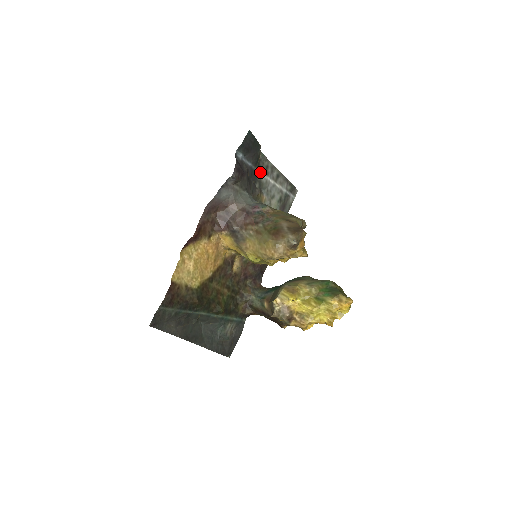
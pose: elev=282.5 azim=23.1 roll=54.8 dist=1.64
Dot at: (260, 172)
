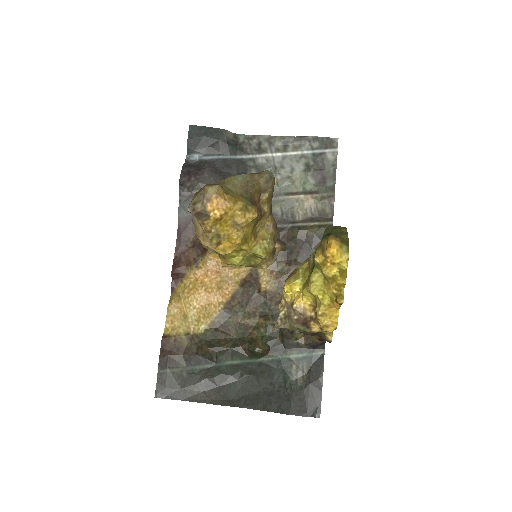
Dot at: (250, 156)
